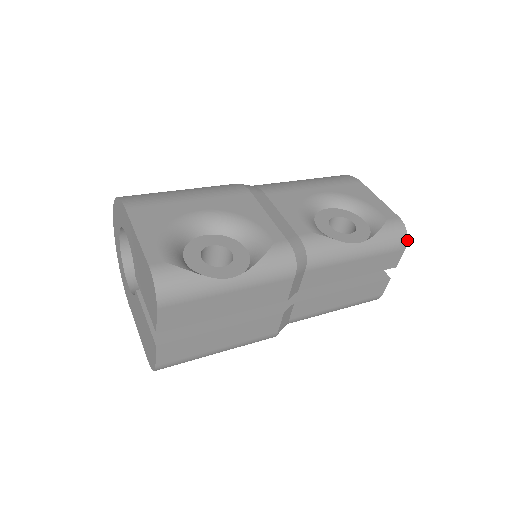
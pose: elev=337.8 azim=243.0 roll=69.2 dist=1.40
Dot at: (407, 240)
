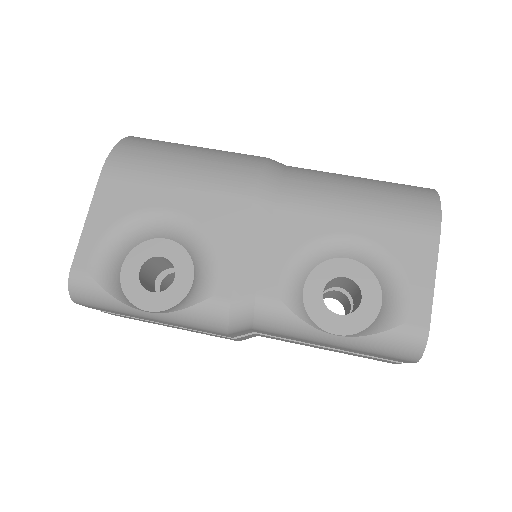
Dot at: (420, 358)
